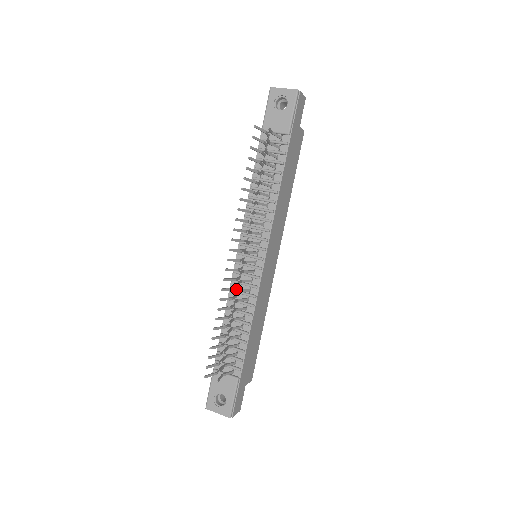
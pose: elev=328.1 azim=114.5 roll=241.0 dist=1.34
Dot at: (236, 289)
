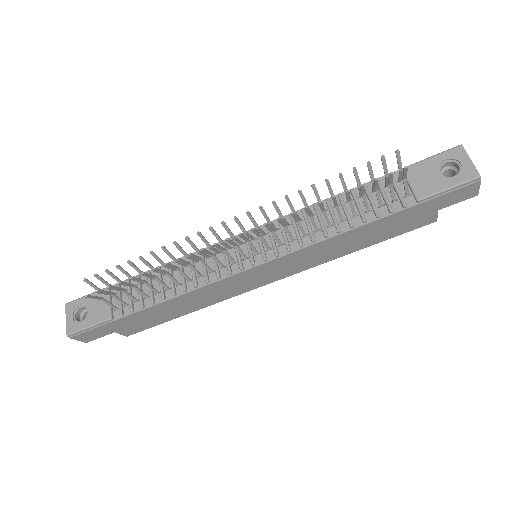
Dot at: (205, 256)
